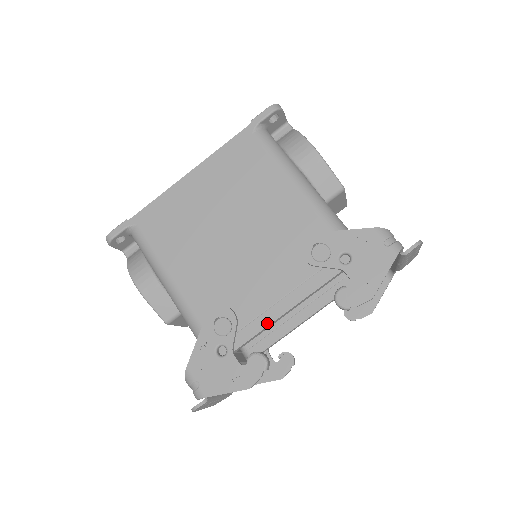
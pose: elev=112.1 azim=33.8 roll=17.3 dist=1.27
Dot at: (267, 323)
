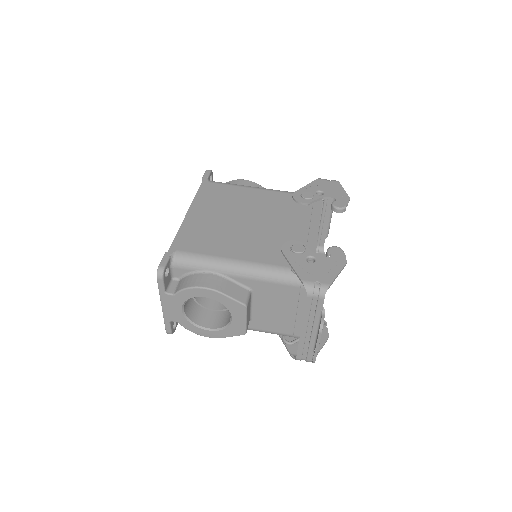
Dot at: (315, 242)
